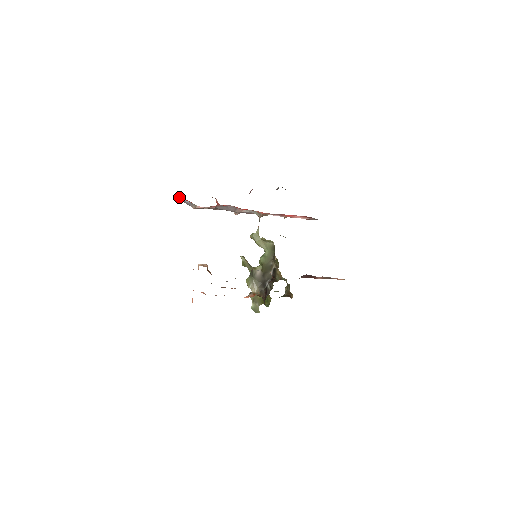
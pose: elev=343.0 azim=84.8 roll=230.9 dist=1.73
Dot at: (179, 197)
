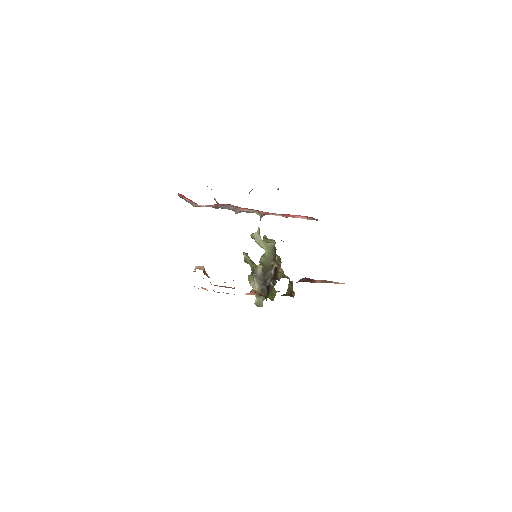
Dot at: (179, 195)
